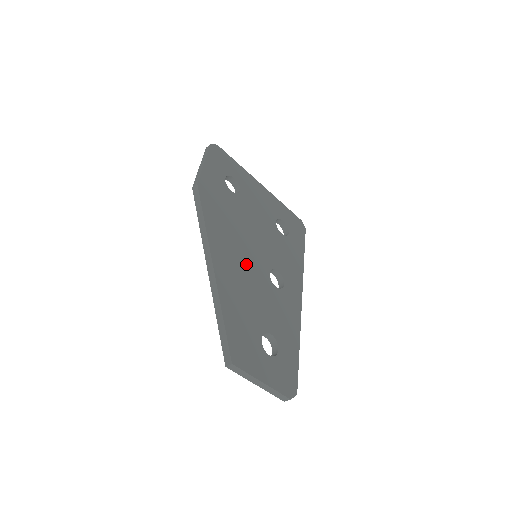
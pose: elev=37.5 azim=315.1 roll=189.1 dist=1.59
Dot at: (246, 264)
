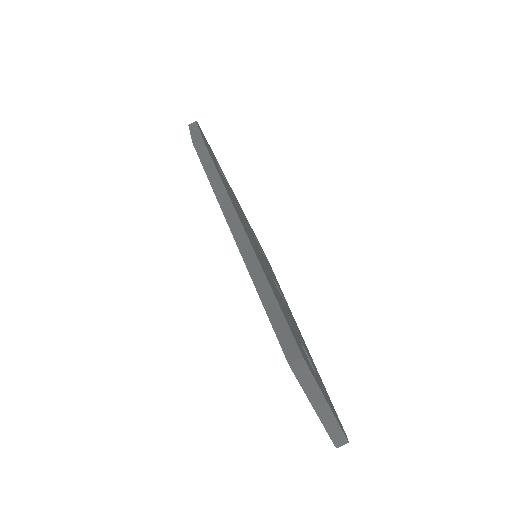
Dot at: (259, 253)
